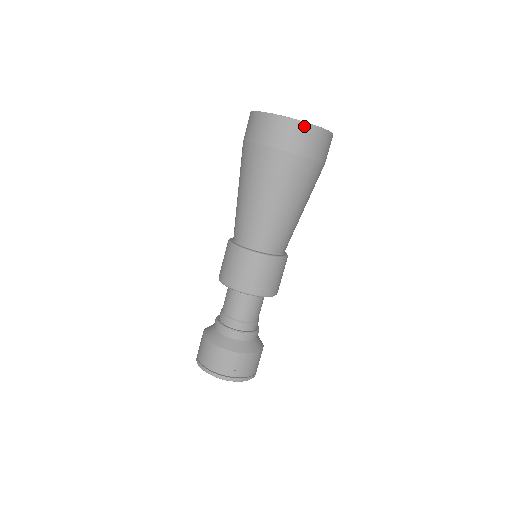
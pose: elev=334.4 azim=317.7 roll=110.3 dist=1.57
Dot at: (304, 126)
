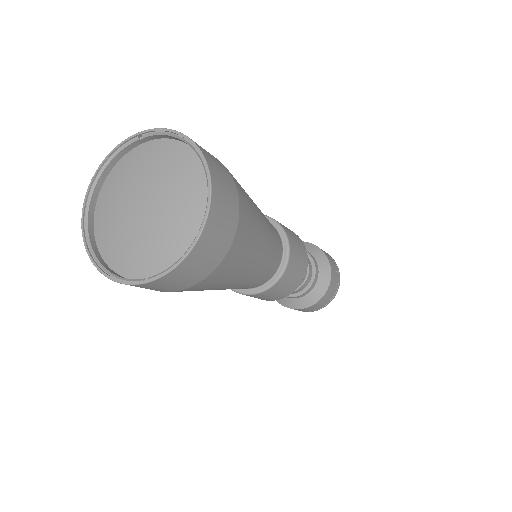
Dot at: (115, 280)
